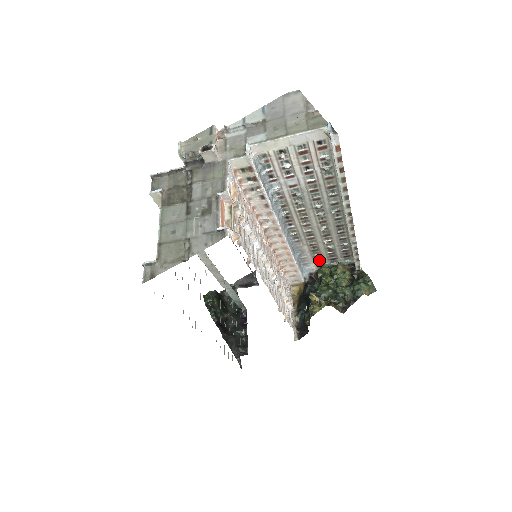
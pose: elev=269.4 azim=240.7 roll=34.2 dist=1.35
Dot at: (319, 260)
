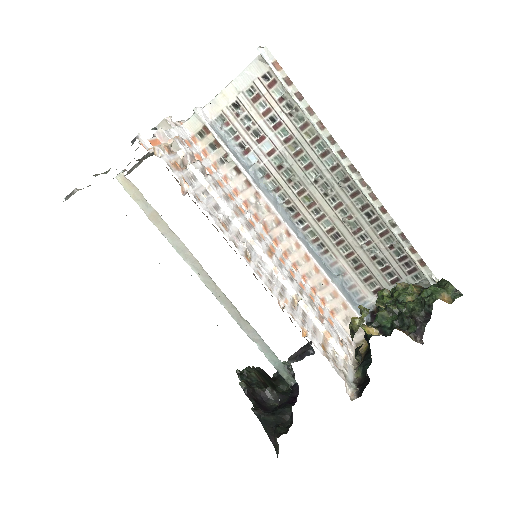
Dot at: (376, 287)
